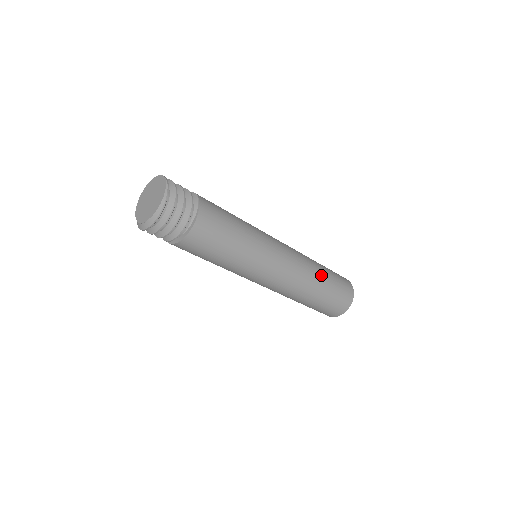
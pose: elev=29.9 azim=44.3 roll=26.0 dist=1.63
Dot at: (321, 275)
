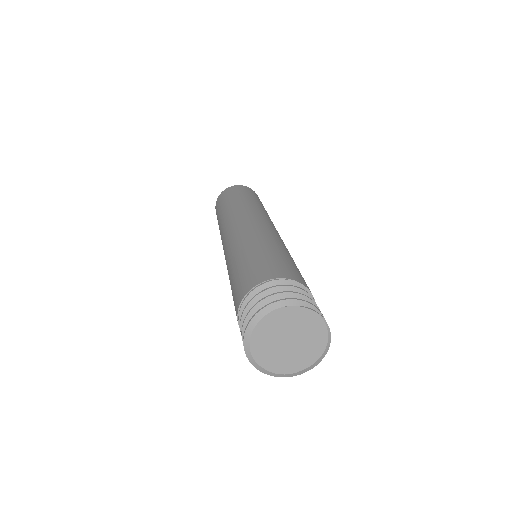
Dot at: occluded
